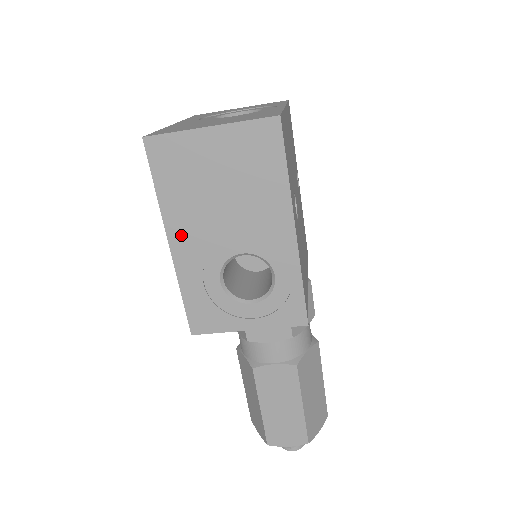
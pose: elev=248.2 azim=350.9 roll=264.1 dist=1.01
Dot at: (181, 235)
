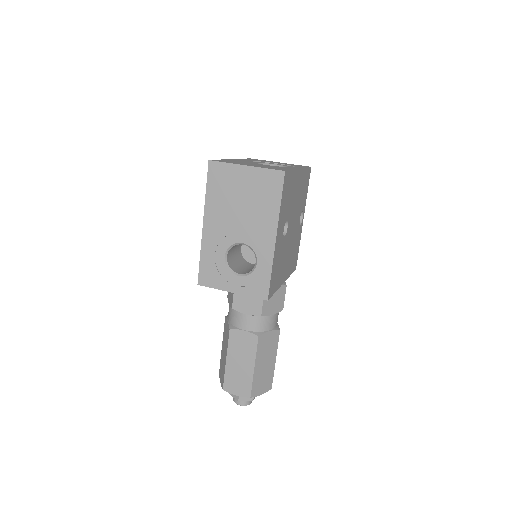
Dot at: (211, 221)
